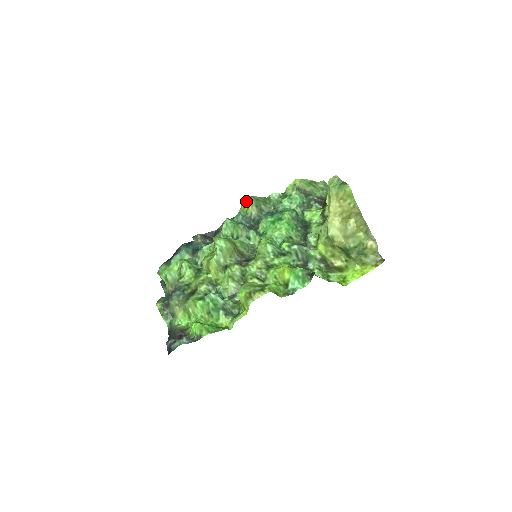
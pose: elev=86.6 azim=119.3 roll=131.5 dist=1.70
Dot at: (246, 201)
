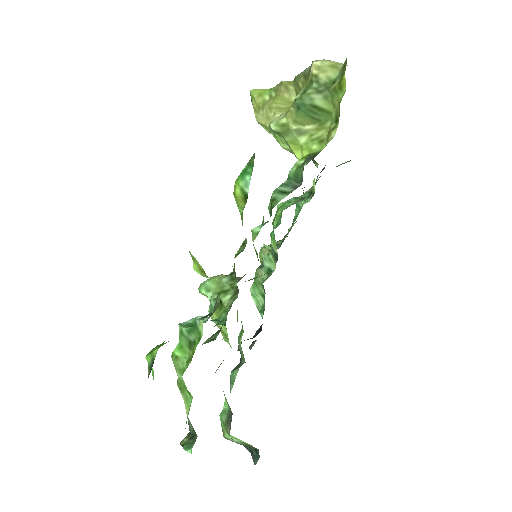
Dot at: occluded
